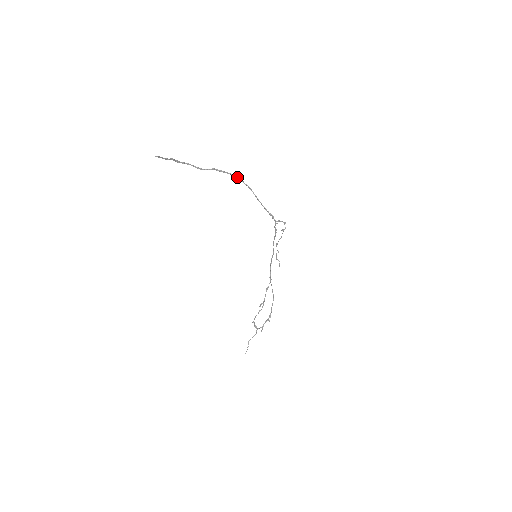
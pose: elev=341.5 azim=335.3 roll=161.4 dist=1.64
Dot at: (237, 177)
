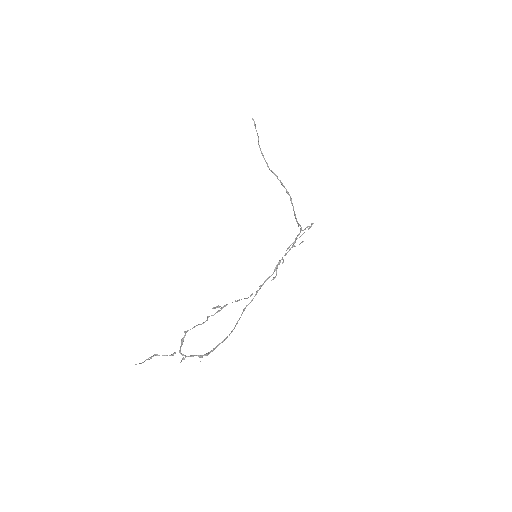
Dot at: (289, 194)
